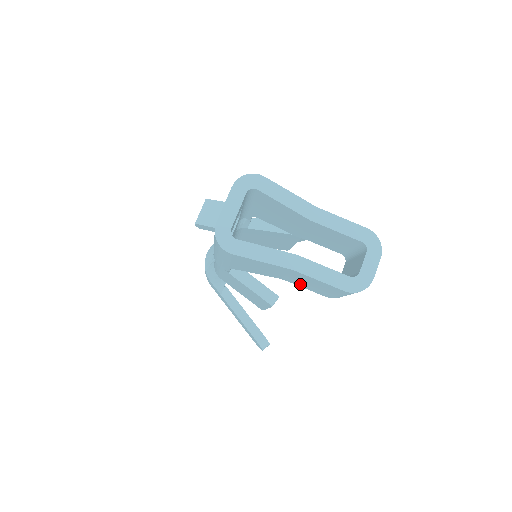
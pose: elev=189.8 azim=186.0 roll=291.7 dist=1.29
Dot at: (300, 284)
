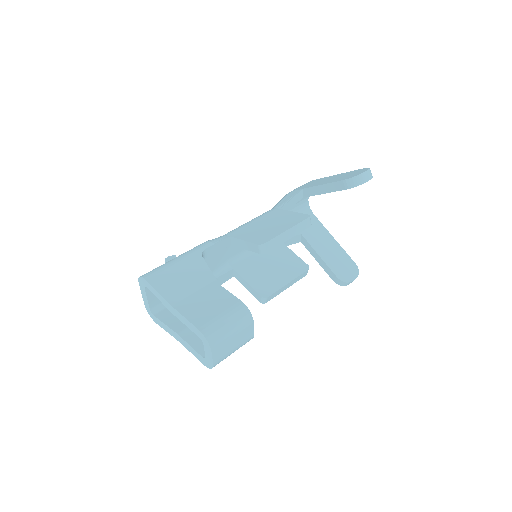
Dot at: occluded
